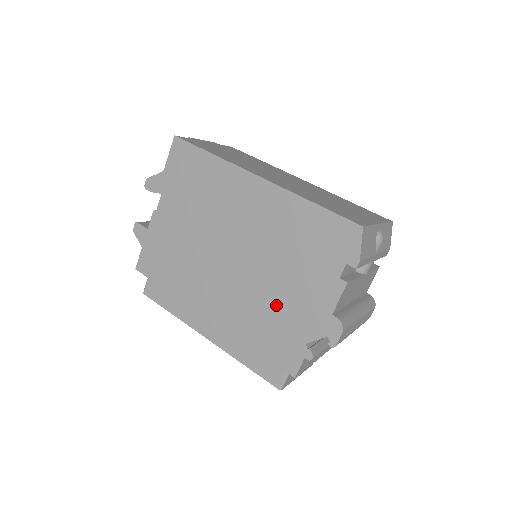
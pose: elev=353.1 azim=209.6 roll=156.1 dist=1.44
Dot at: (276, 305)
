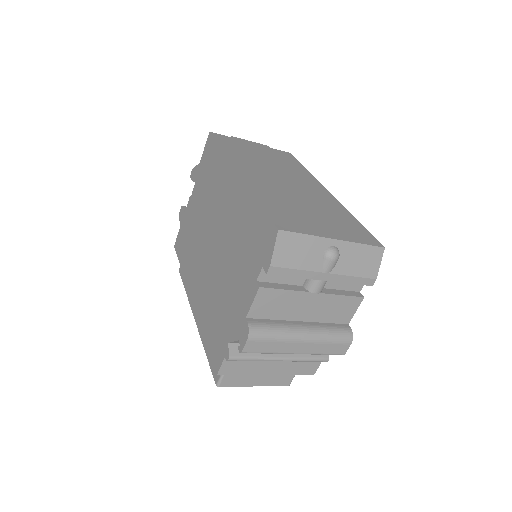
Dot at: (222, 298)
